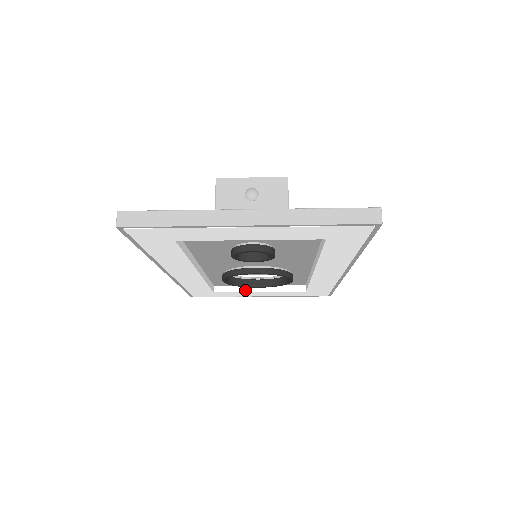
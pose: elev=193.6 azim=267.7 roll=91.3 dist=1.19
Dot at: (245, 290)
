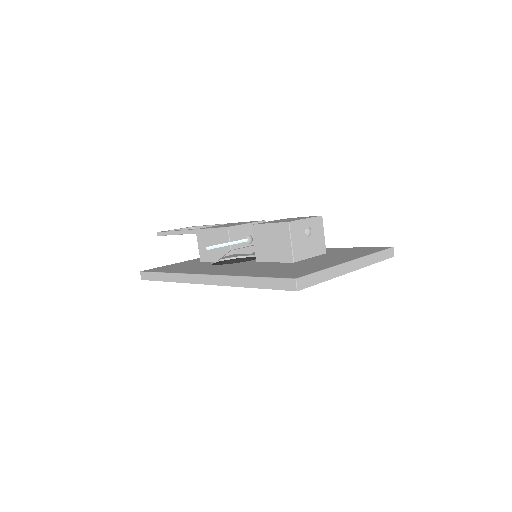
Dot at: occluded
